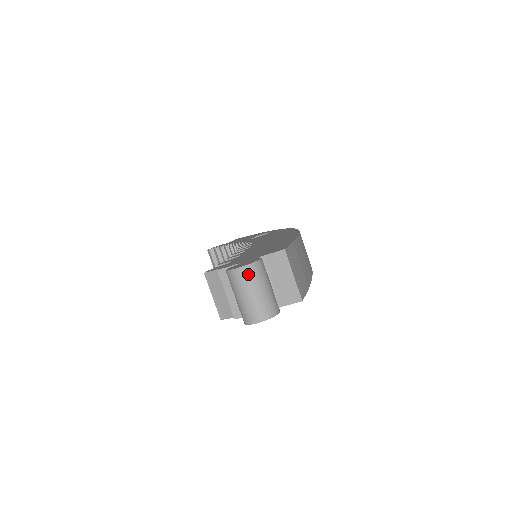
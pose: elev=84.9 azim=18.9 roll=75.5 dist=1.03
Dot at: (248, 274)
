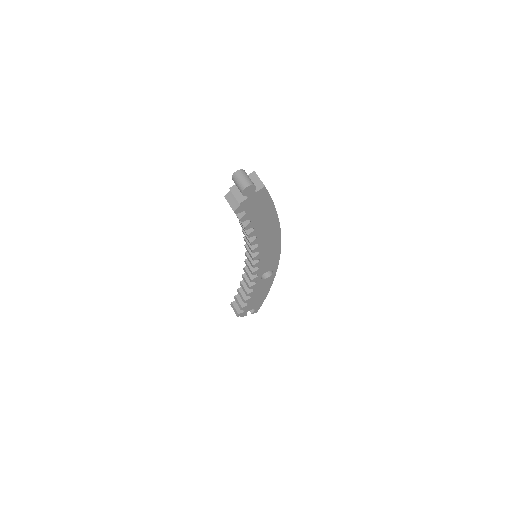
Dot at: (240, 172)
